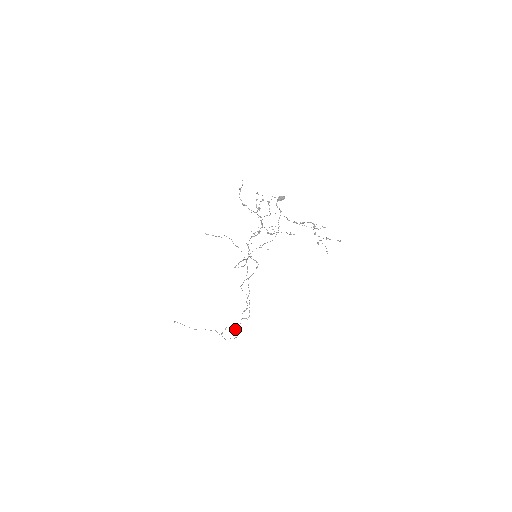
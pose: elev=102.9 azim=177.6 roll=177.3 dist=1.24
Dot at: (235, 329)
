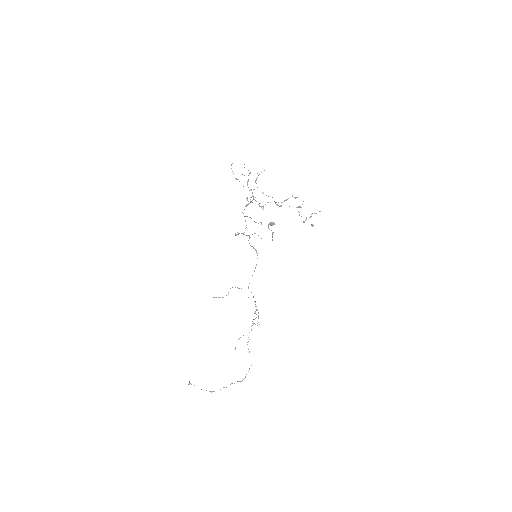
Dot at: (248, 341)
